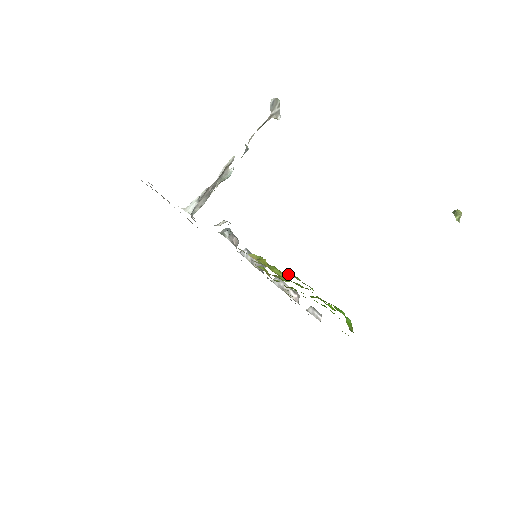
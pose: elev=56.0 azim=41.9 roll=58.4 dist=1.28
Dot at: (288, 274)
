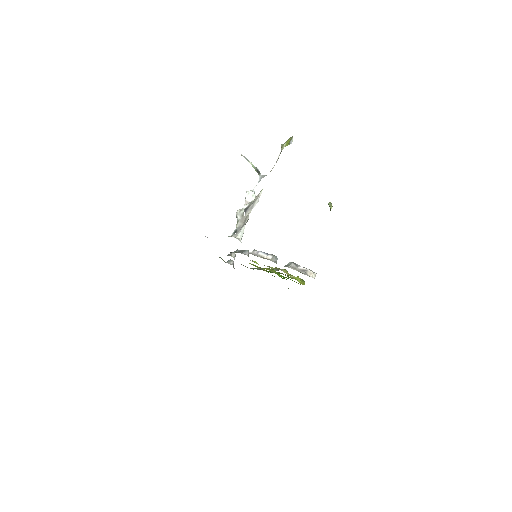
Dot at: occluded
